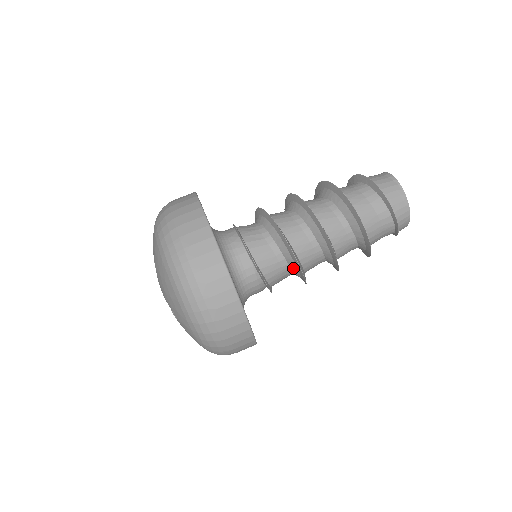
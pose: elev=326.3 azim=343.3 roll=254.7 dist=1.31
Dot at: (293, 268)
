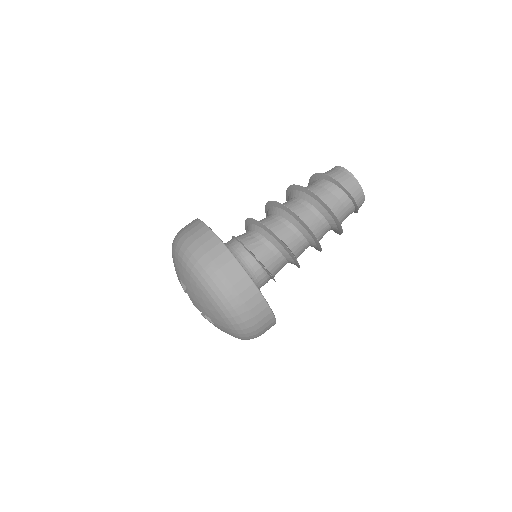
Dot at: (289, 260)
